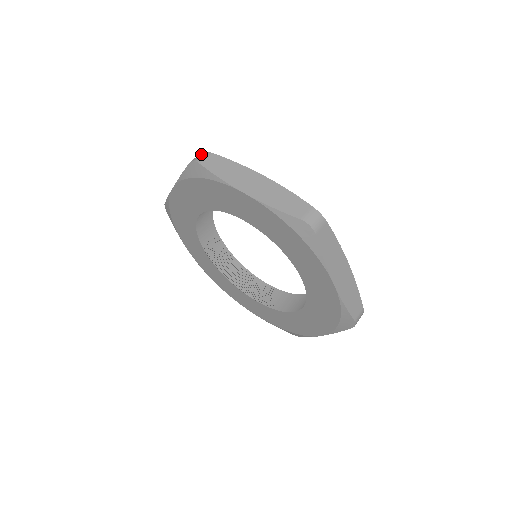
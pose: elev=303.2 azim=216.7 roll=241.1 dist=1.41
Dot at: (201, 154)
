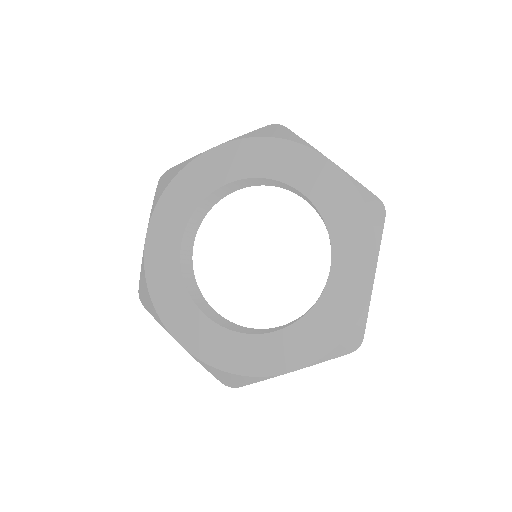
Dot at: occluded
